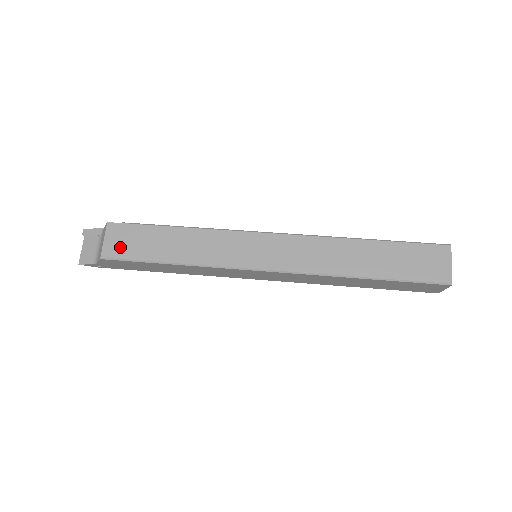
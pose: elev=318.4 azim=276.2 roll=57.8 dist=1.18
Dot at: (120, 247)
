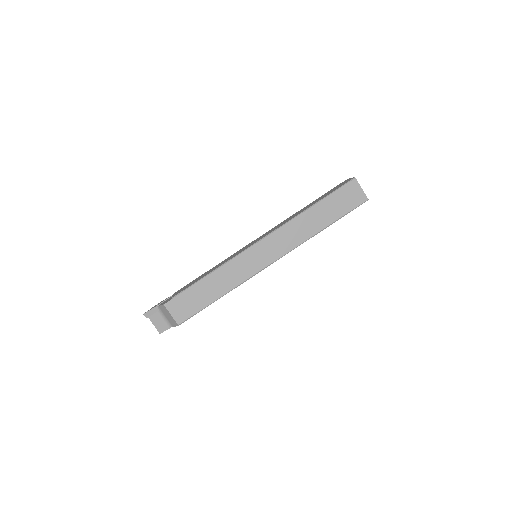
Dot at: (184, 312)
